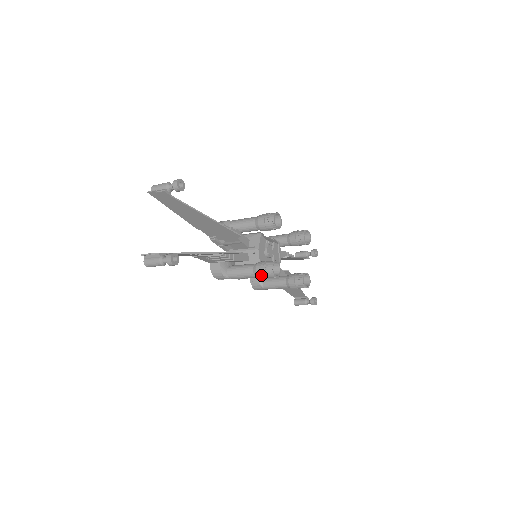
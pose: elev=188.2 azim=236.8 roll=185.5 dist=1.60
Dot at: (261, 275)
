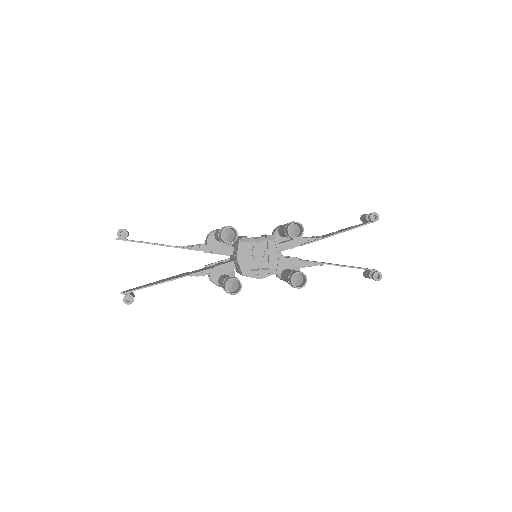
Dot at: occluded
